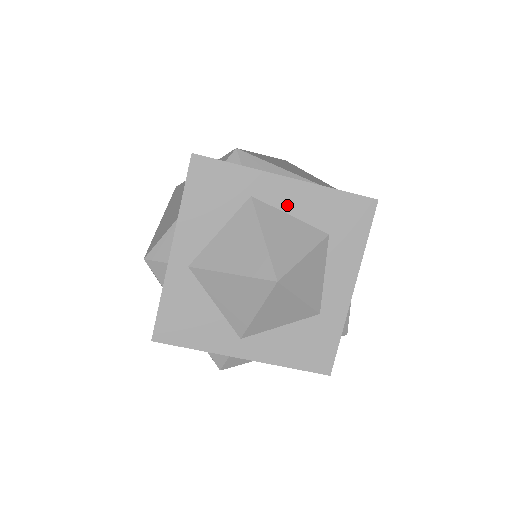
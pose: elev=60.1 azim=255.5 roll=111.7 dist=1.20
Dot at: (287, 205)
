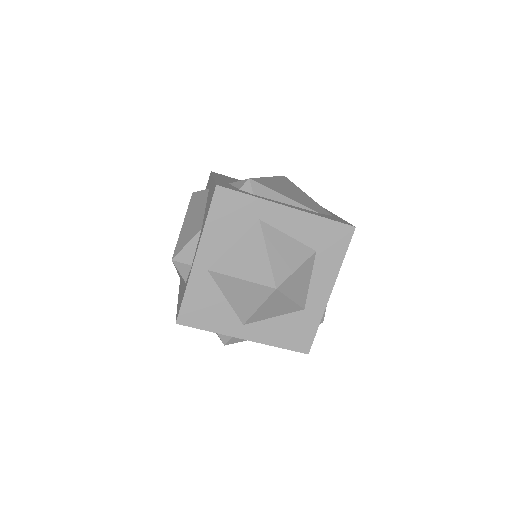
Dot at: (286, 228)
